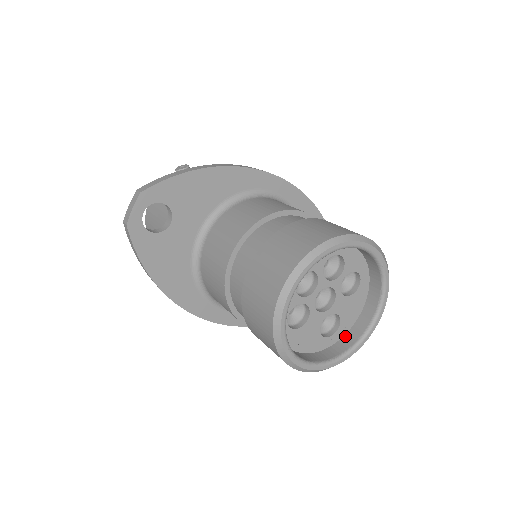
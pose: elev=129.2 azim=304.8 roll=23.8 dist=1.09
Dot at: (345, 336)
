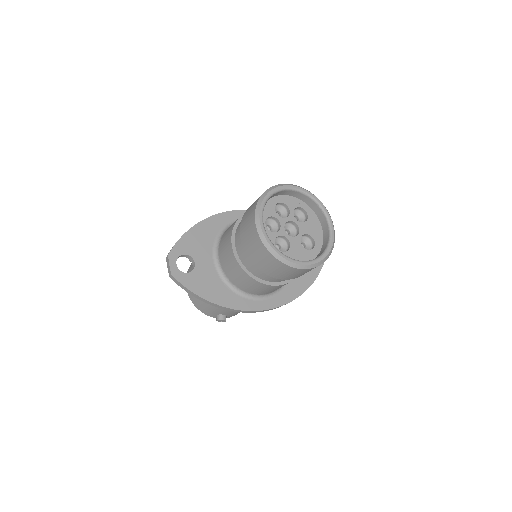
Dot at: (323, 244)
